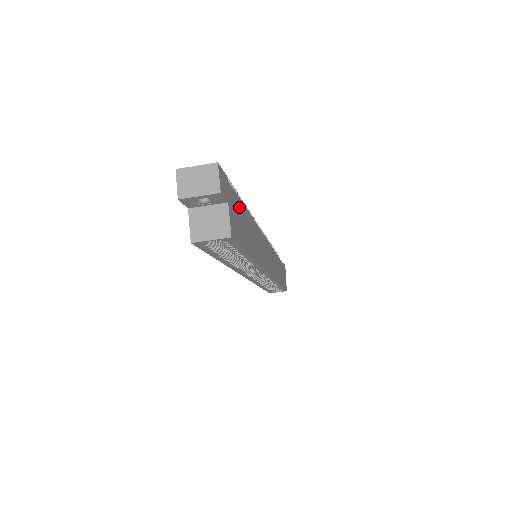
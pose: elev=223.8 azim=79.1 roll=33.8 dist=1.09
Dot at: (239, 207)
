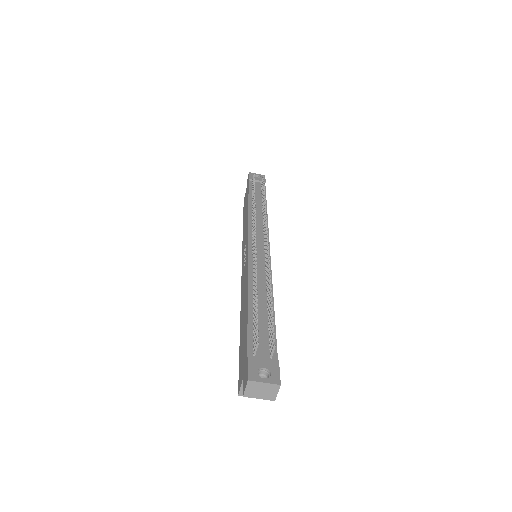
Dot at: occluded
